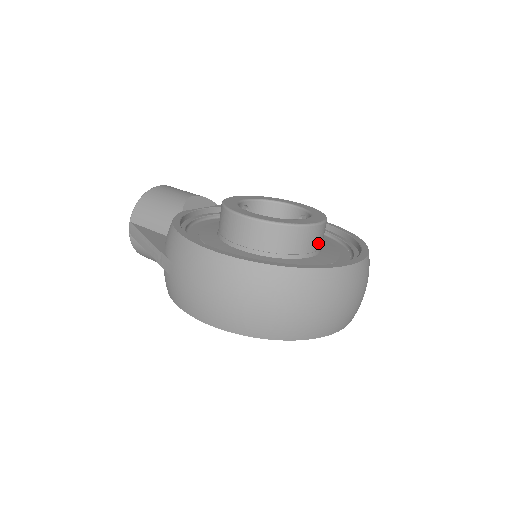
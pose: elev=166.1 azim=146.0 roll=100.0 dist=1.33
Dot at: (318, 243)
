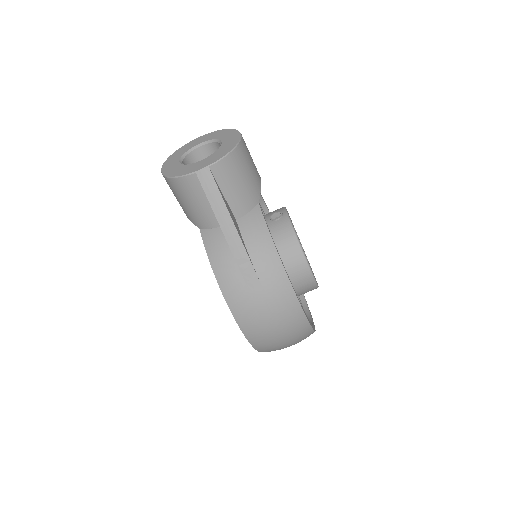
Dot at: occluded
